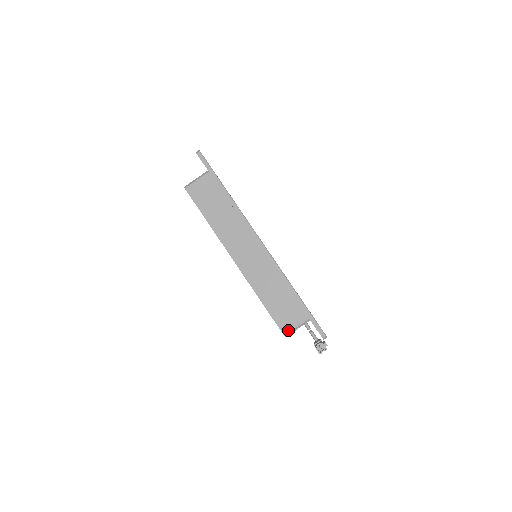
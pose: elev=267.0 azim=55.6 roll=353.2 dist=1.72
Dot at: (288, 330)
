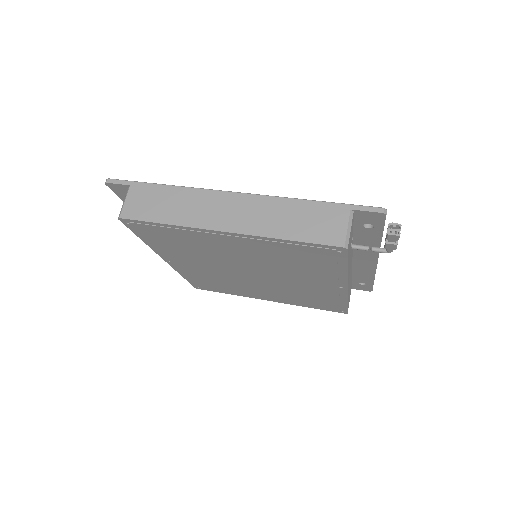
Dot at: (342, 239)
